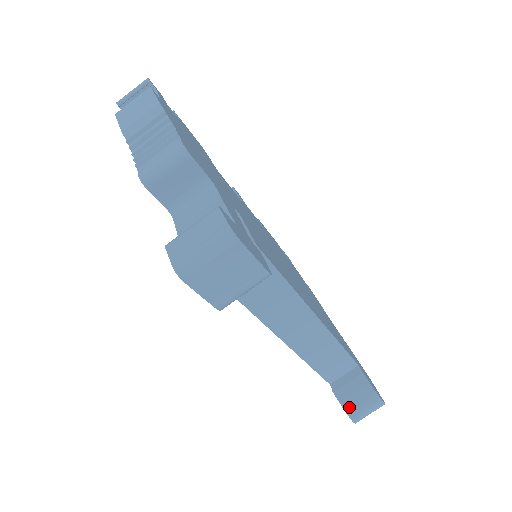
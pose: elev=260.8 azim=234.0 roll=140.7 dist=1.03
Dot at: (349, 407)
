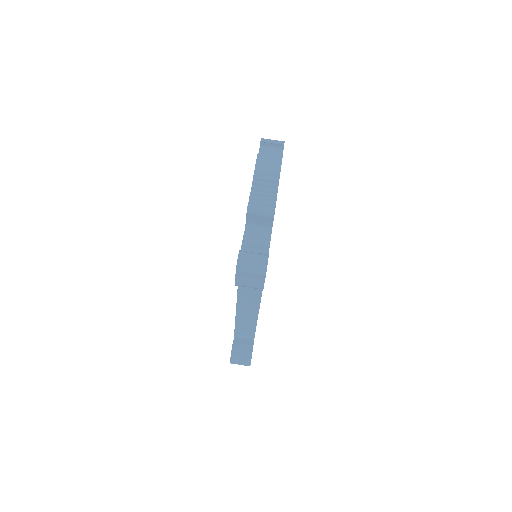
Dot at: (234, 354)
